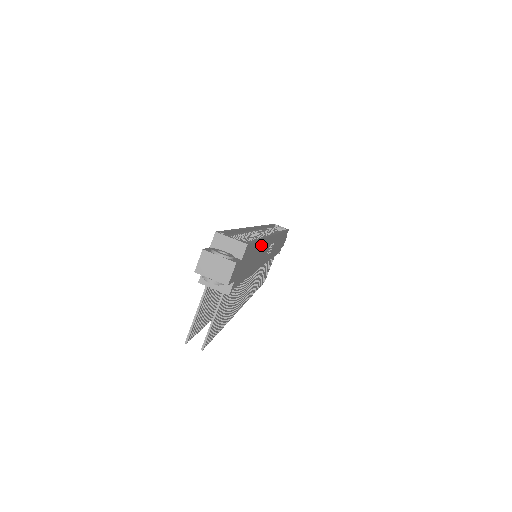
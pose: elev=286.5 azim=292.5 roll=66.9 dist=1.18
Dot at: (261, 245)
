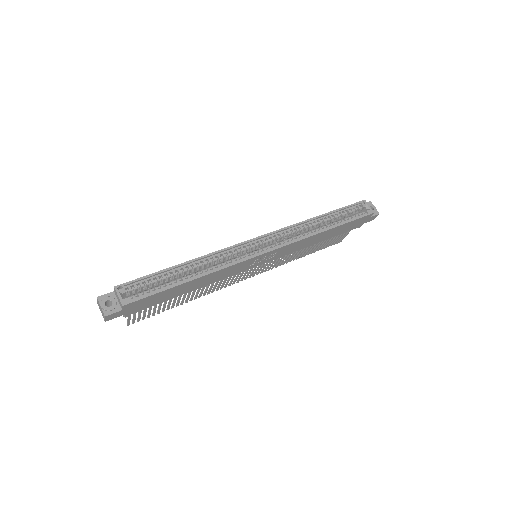
Dot at: (195, 281)
